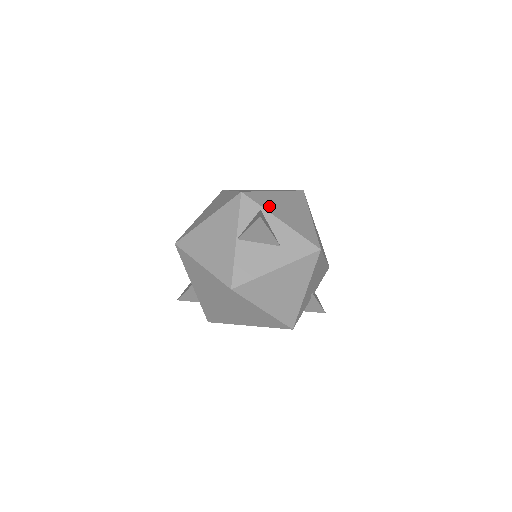
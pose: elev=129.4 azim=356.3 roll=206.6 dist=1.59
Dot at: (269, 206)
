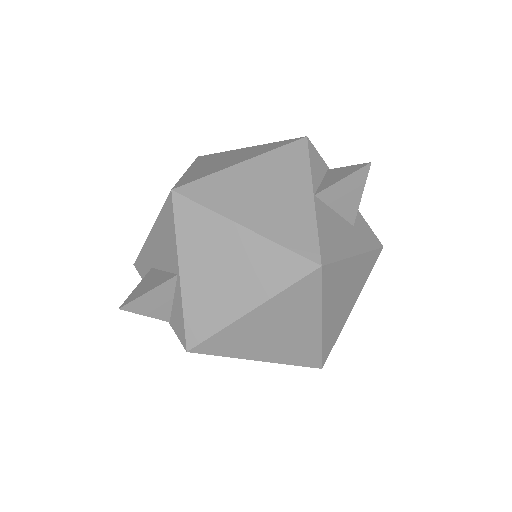
Dot at: occluded
